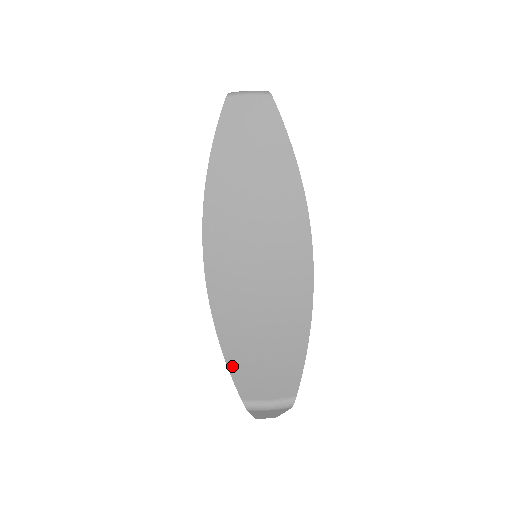
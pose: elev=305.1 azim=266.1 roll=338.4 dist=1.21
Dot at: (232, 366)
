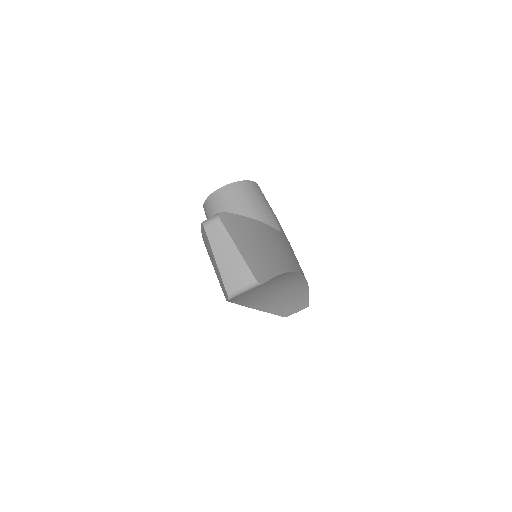
Dot at: (276, 313)
